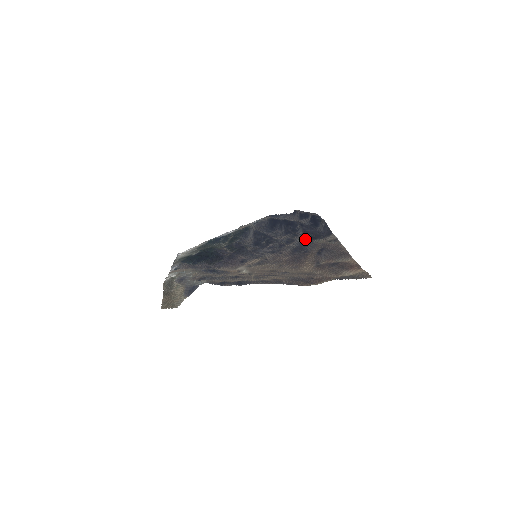
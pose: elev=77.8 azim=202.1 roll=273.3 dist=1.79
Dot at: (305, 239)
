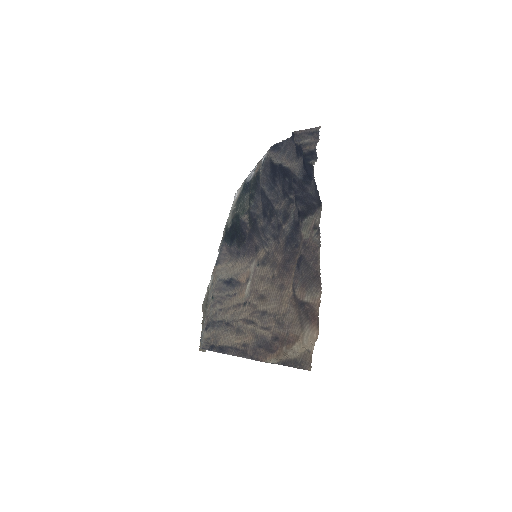
Dot at: (297, 215)
